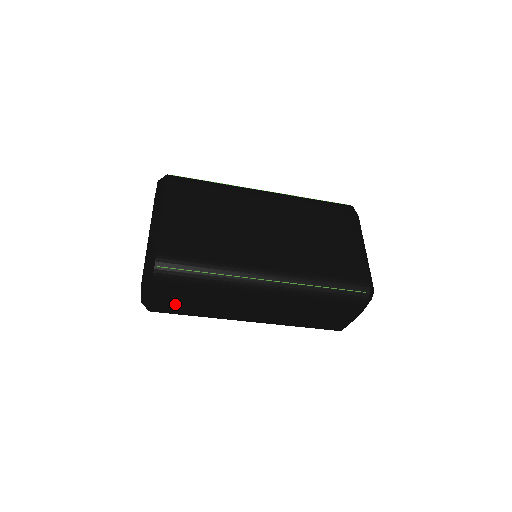
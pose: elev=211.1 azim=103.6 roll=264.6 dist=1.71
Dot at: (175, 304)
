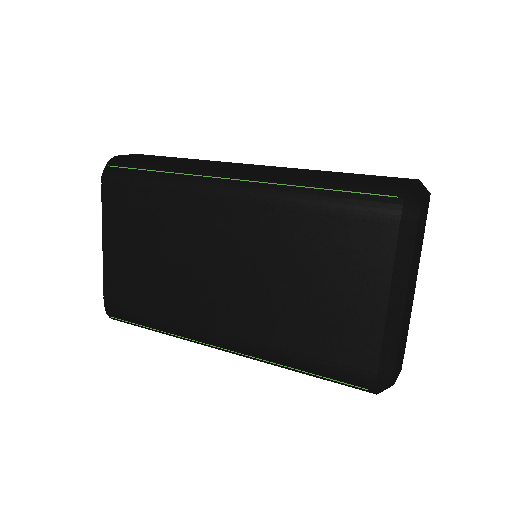
Dot at: occluded
